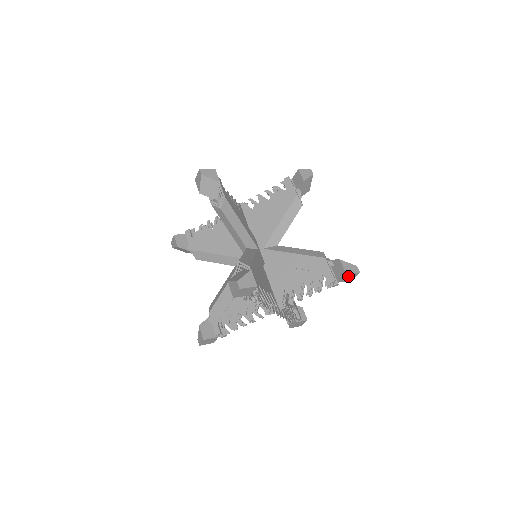
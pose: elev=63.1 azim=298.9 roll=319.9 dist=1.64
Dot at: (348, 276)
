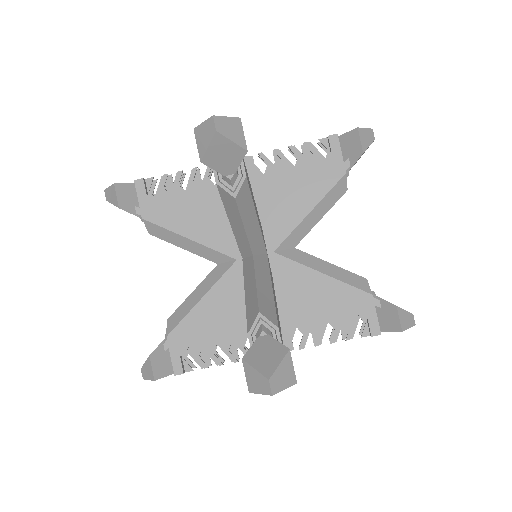
Dot at: occluded
